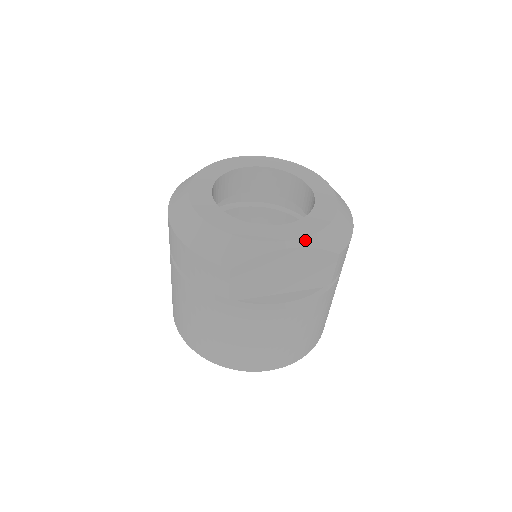
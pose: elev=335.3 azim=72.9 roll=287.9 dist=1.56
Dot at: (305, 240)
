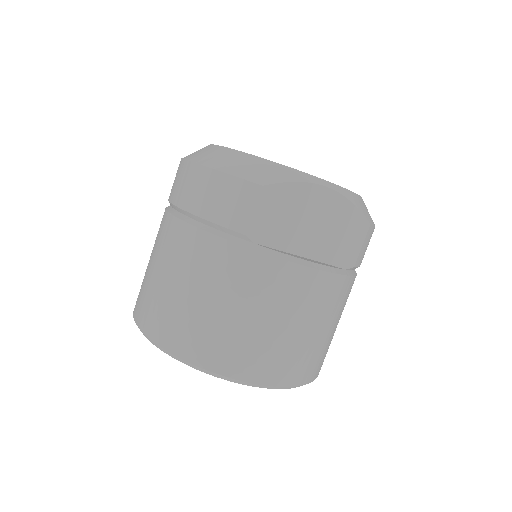
Dot at: (341, 189)
